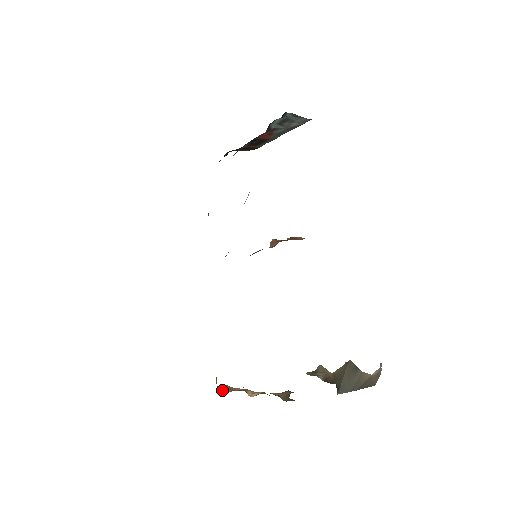
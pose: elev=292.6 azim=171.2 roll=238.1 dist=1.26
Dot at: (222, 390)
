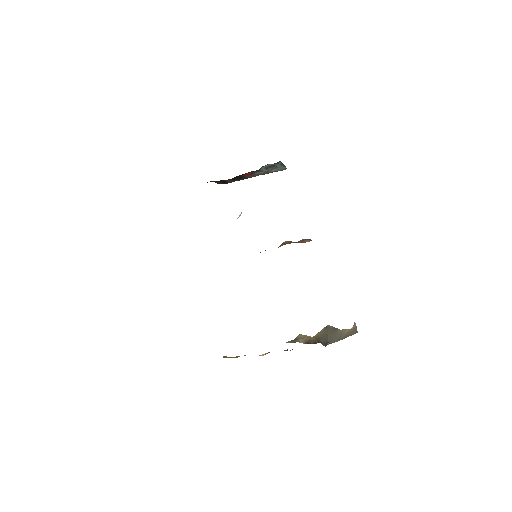
Dot at: occluded
